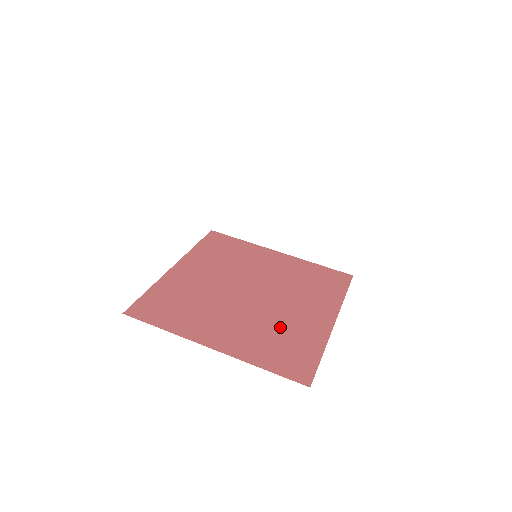
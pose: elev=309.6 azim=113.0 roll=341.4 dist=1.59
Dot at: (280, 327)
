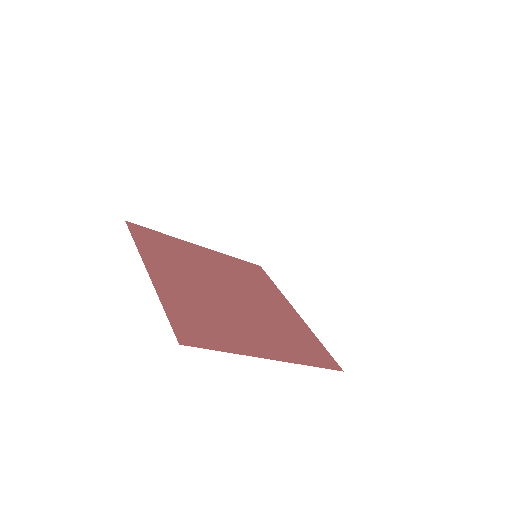
Dot at: (220, 317)
